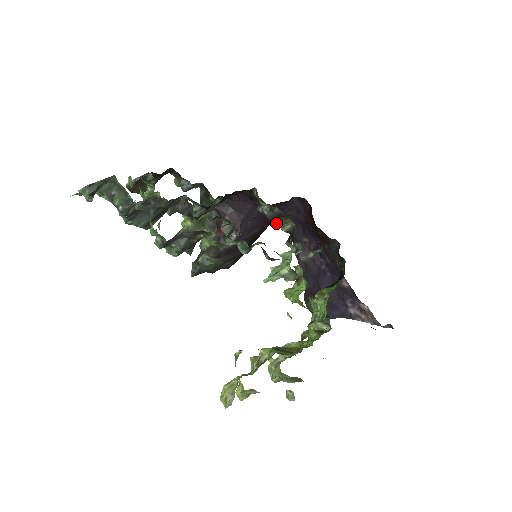
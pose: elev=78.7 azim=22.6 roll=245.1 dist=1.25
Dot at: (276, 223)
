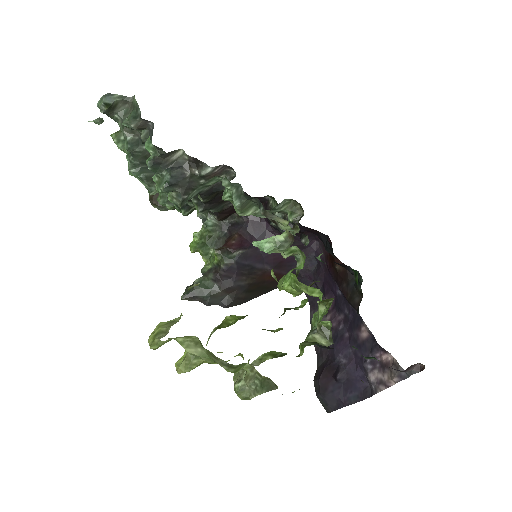
Dot at: (283, 209)
